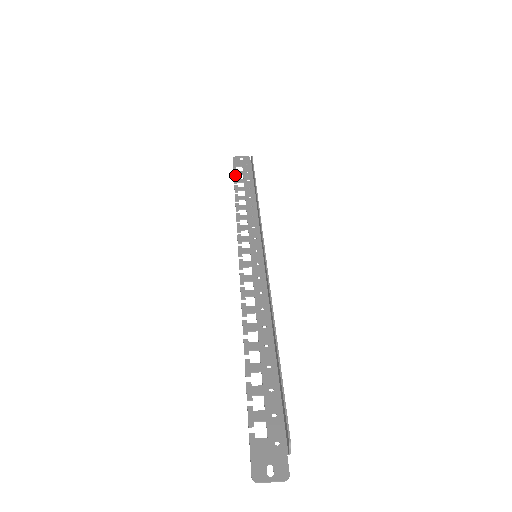
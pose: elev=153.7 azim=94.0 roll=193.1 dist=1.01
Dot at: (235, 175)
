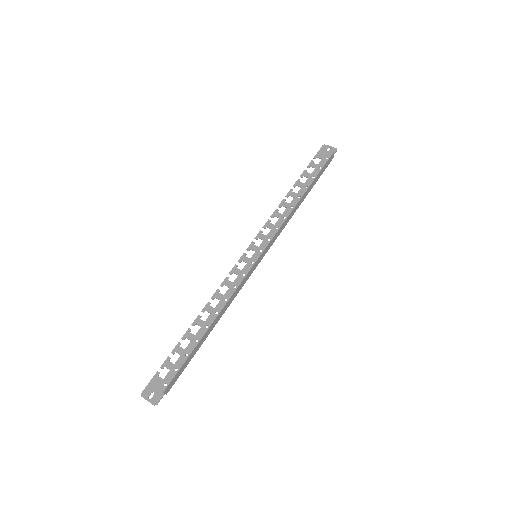
Dot at: (308, 167)
